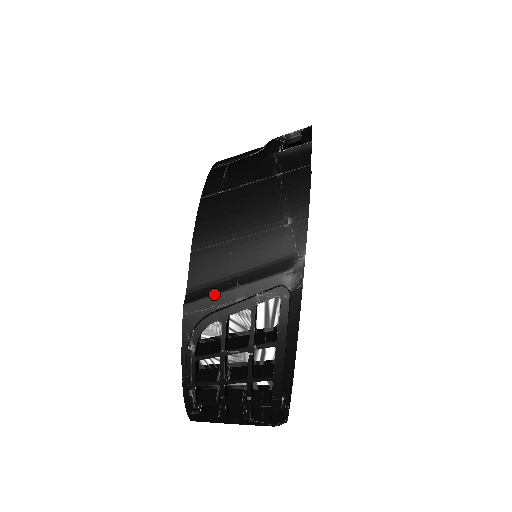
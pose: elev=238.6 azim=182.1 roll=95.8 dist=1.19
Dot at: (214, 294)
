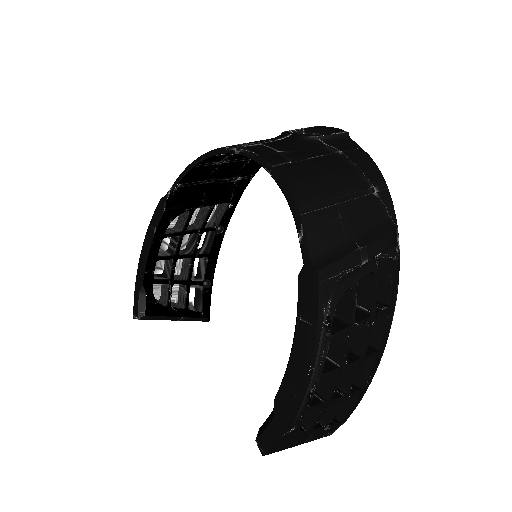
Dot at: (343, 257)
